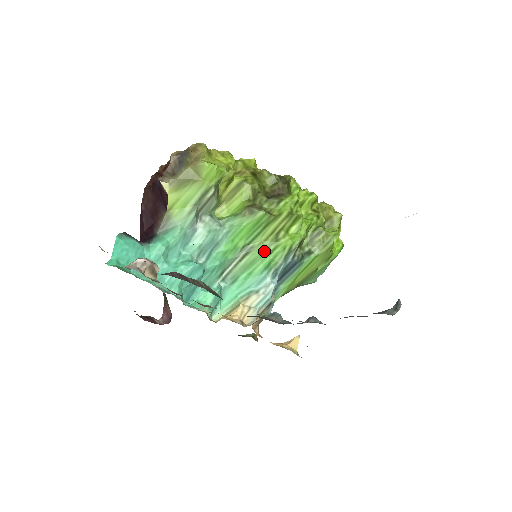
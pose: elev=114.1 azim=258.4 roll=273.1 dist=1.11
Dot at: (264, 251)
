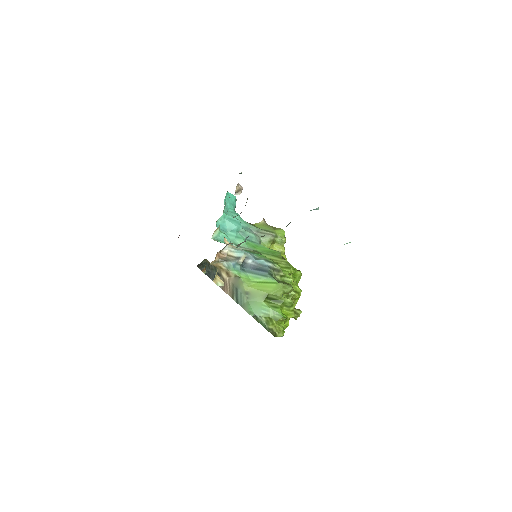
Dot at: occluded
